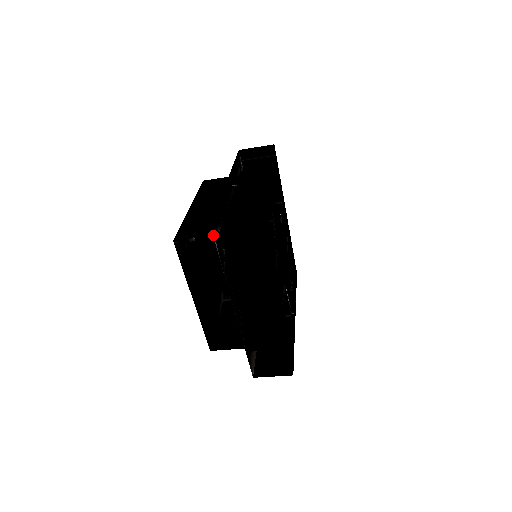
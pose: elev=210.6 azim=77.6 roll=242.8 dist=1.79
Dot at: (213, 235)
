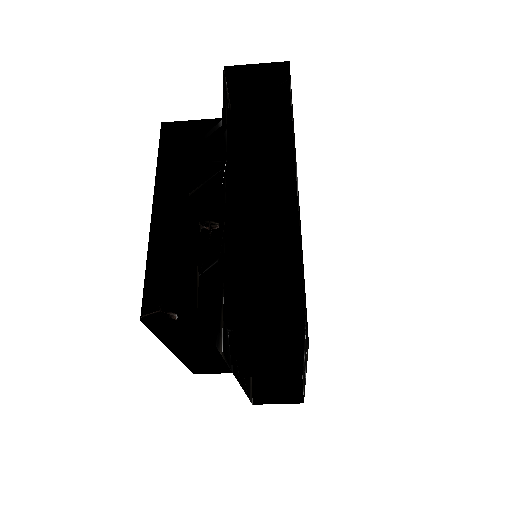
Dot at: (219, 350)
